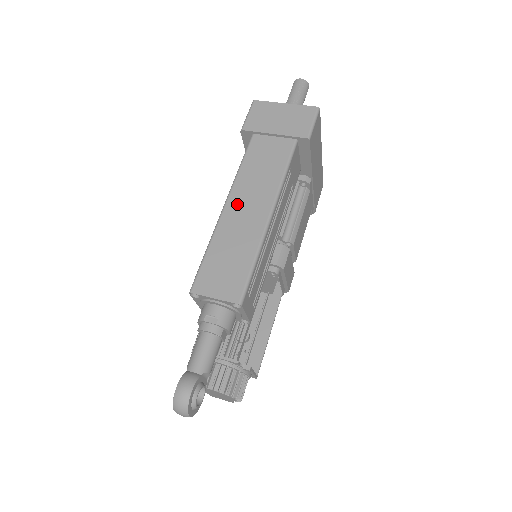
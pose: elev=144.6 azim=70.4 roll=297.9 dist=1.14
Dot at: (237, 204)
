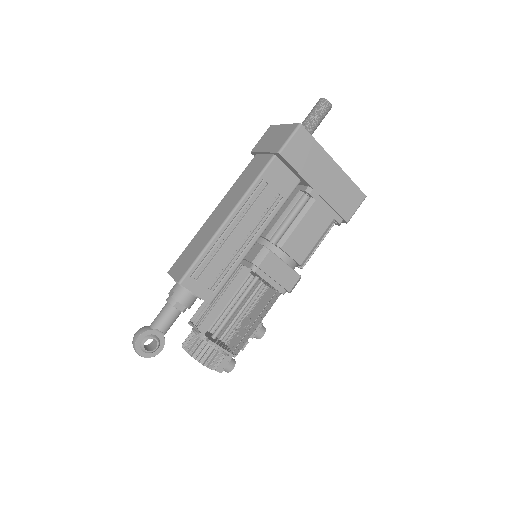
Dot at: (218, 210)
